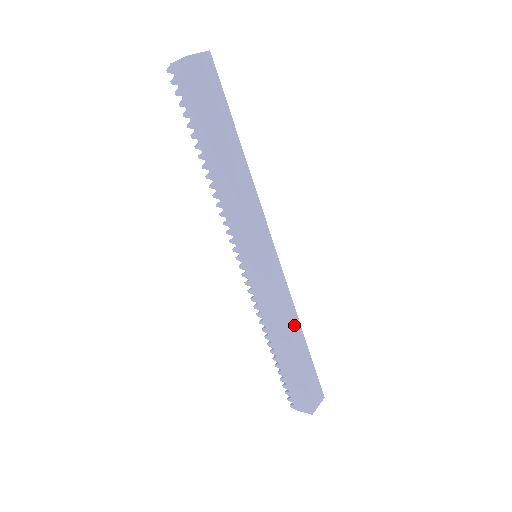
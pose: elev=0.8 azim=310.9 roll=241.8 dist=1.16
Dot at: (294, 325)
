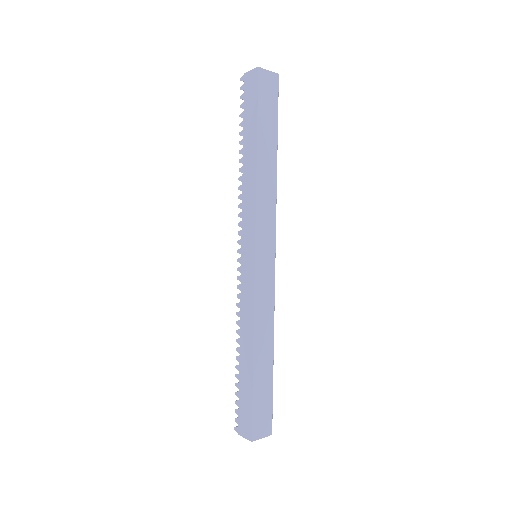
Dot at: (267, 337)
